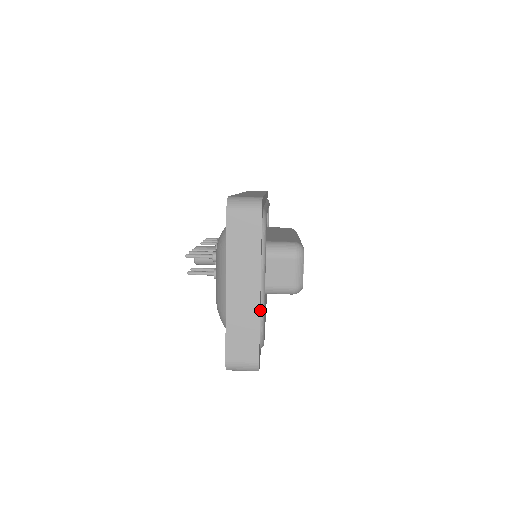
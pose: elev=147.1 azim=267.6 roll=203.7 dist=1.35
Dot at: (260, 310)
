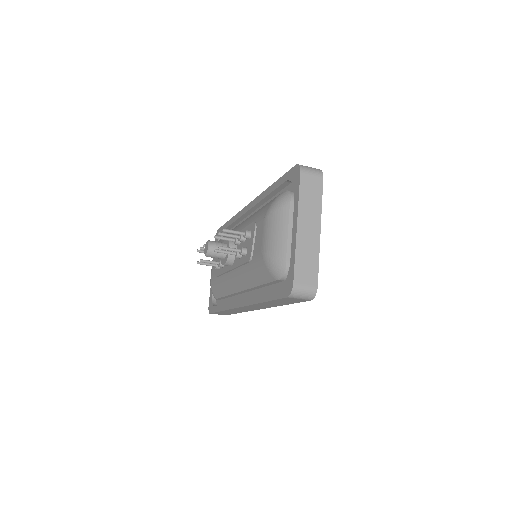
Dot at: occluded
